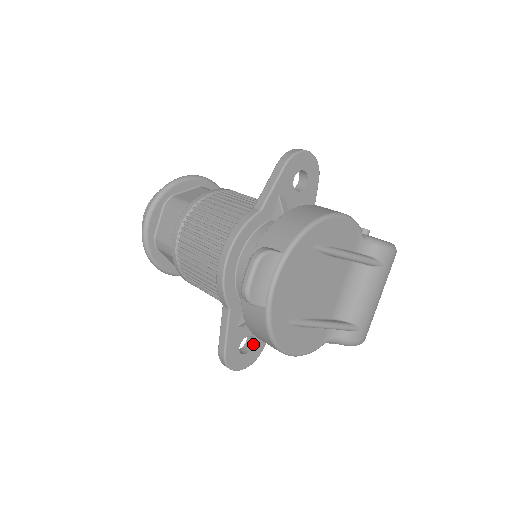
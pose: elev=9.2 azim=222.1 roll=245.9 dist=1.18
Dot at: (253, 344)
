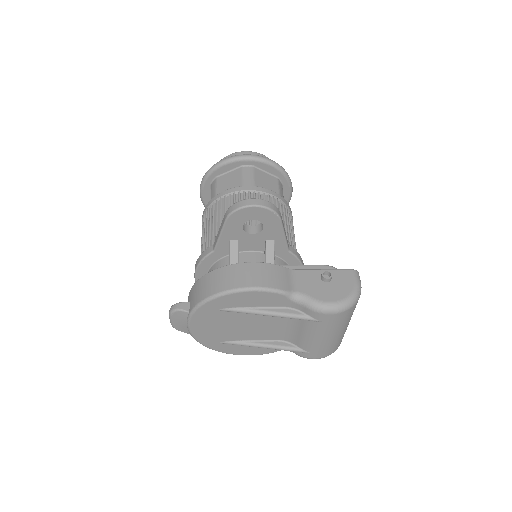
Dot at: occluded
